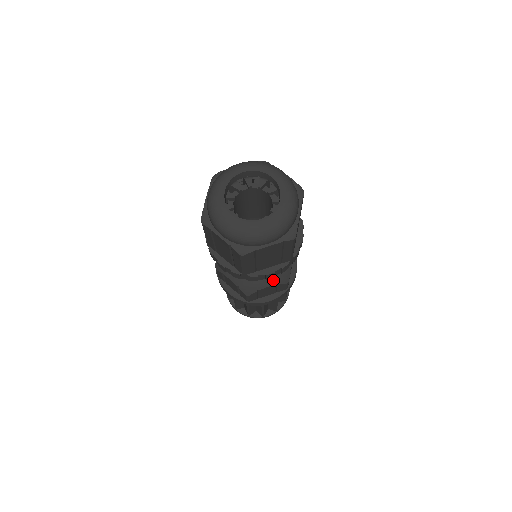
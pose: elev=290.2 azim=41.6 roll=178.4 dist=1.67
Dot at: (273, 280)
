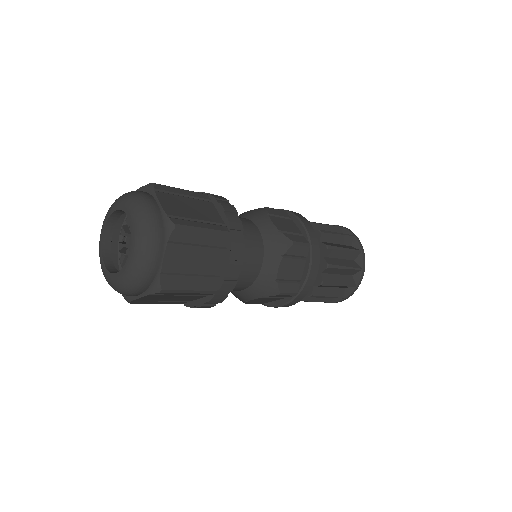
Dot at: (254, 293)
